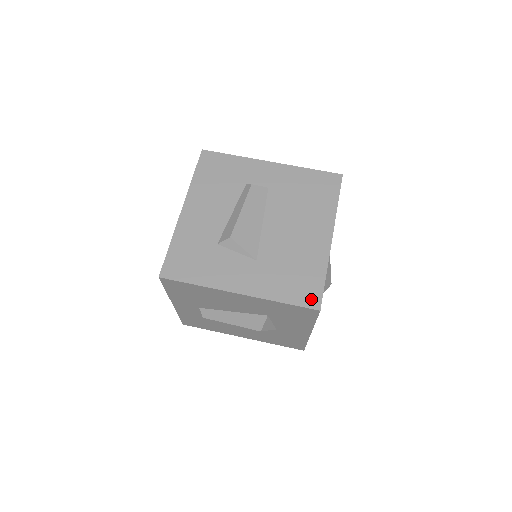
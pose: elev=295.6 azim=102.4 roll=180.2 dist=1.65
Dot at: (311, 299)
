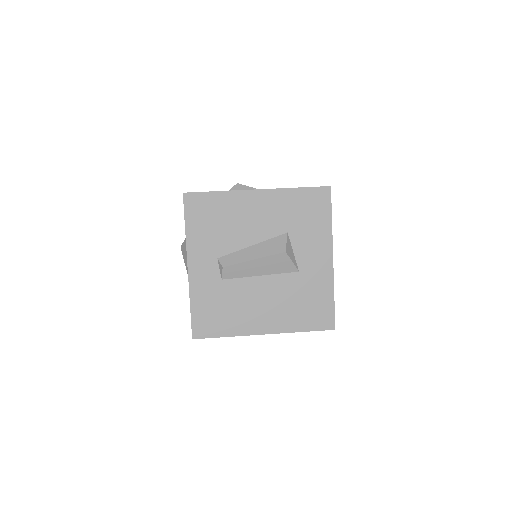
Dot at: occluded
